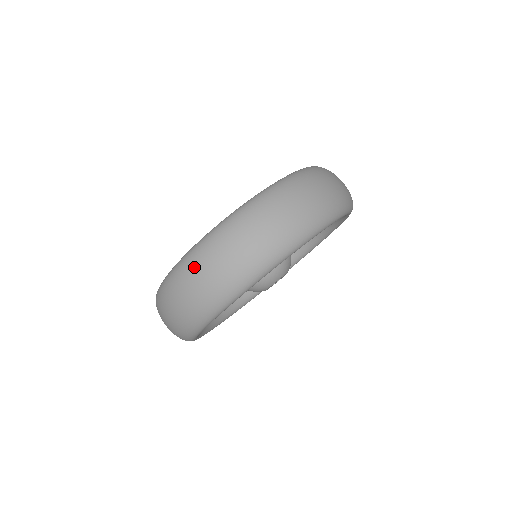
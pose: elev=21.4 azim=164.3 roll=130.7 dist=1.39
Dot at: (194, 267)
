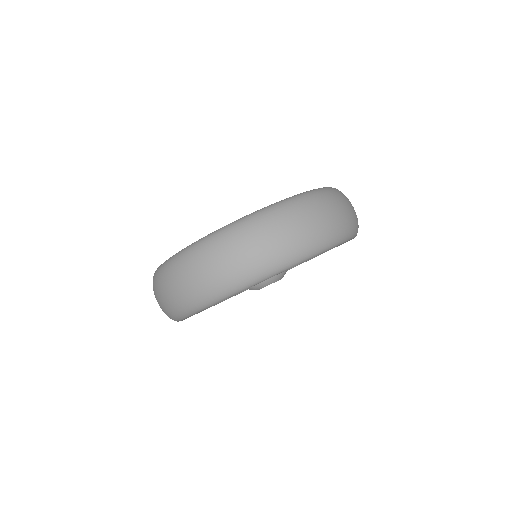
Dot at: (195, 260)
